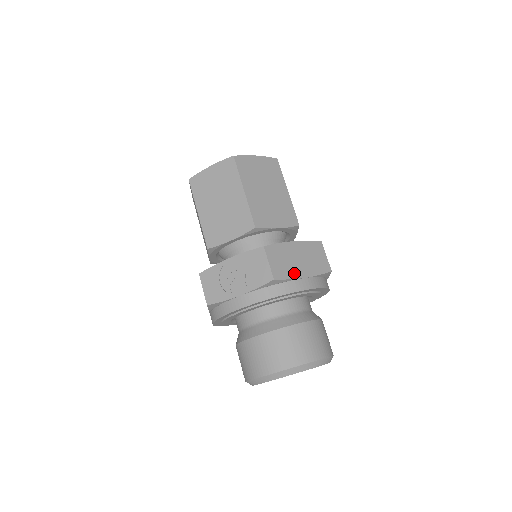
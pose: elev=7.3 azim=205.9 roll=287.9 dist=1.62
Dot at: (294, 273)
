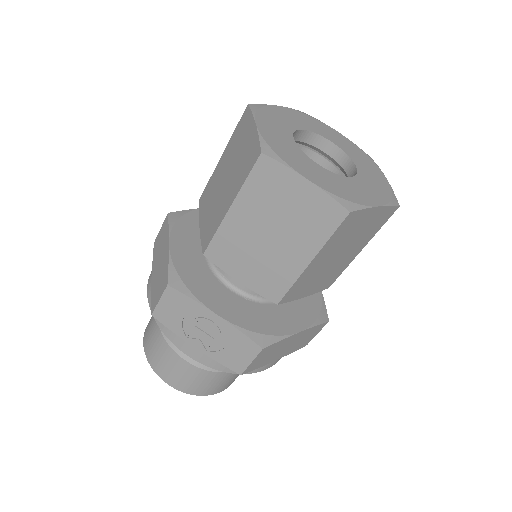
Dot at: (268, 361)
